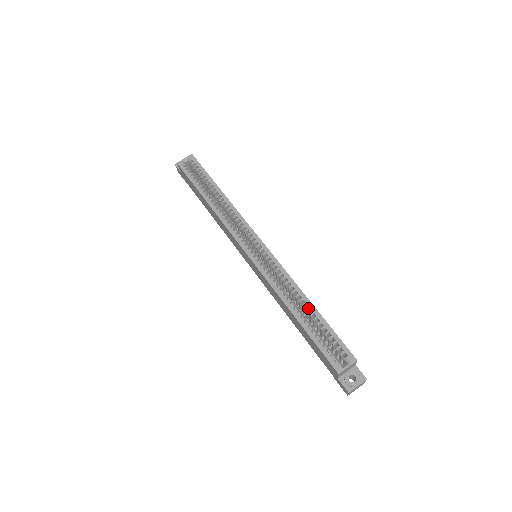
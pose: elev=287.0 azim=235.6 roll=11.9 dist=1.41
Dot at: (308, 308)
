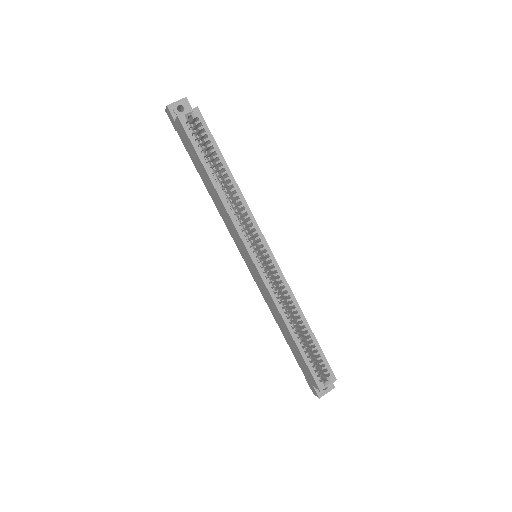
Dot at: (305, 329)
